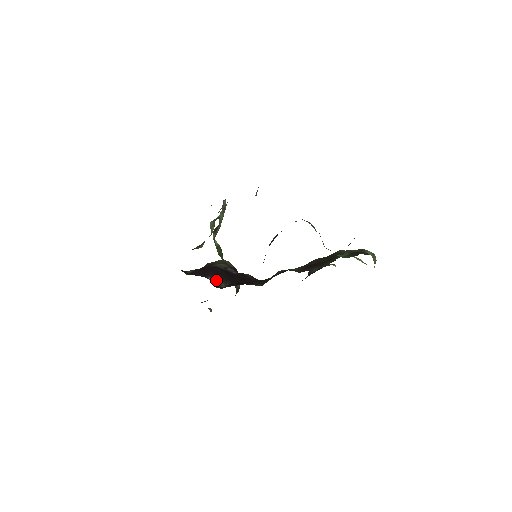
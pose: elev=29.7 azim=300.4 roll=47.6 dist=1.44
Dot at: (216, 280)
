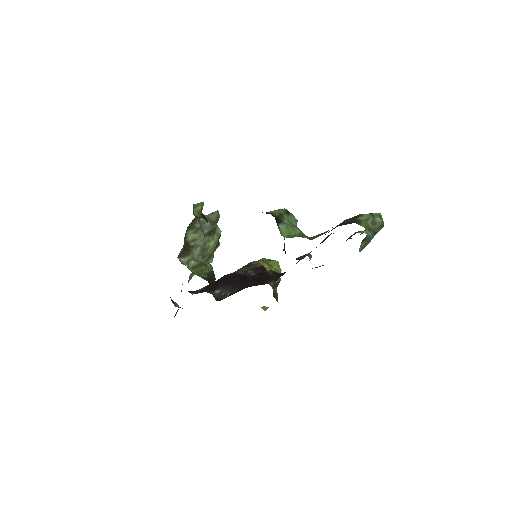
Dot at: (222, 291)
